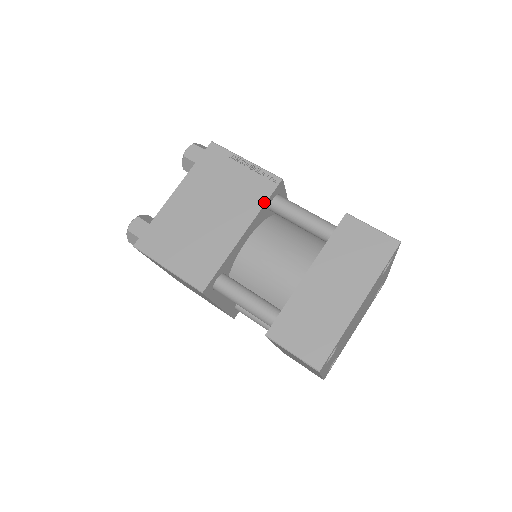
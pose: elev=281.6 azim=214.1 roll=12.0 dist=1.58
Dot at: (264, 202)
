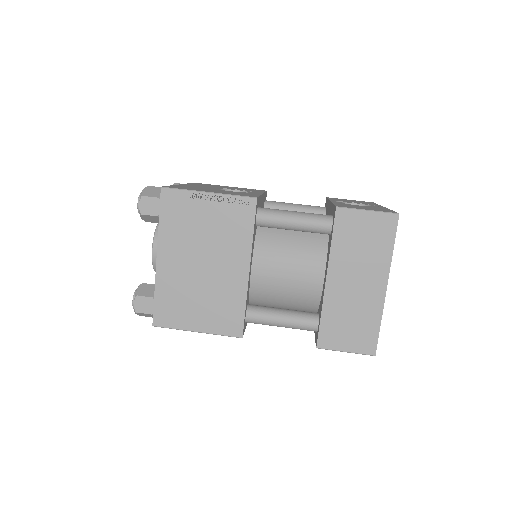
Dot at: (252, 230)
